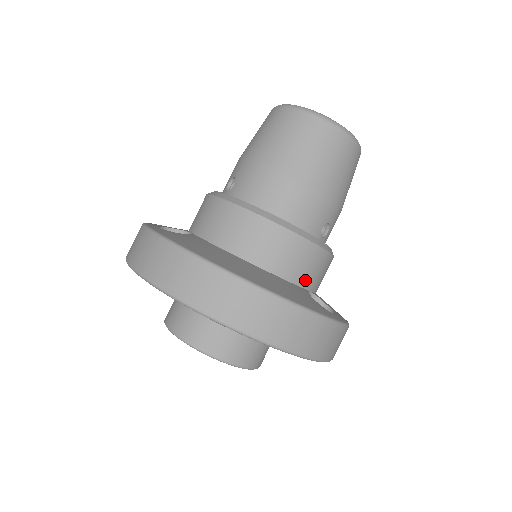
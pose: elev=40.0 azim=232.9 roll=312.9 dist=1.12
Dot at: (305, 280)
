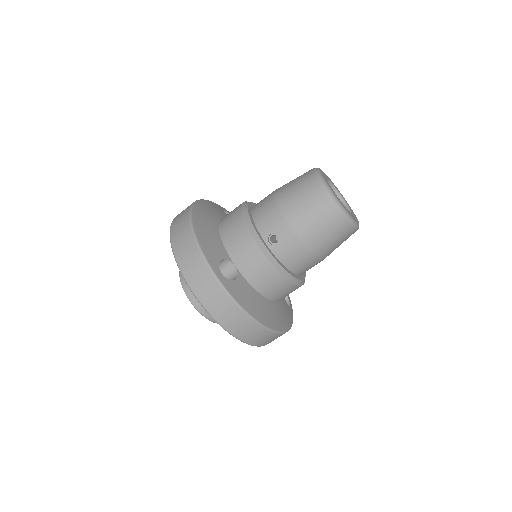
Dot at: occluded
